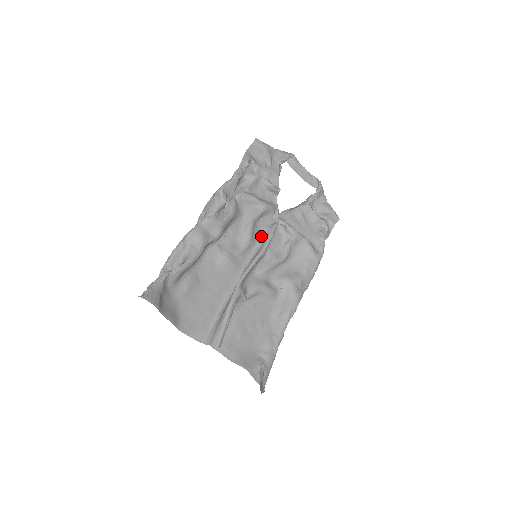
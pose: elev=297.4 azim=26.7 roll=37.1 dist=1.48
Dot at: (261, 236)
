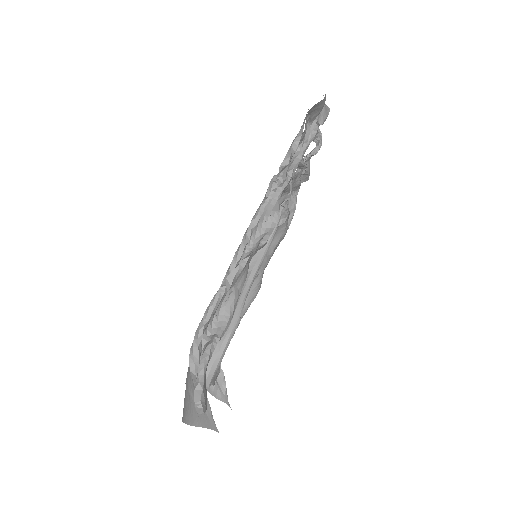
Dot at: occluded
